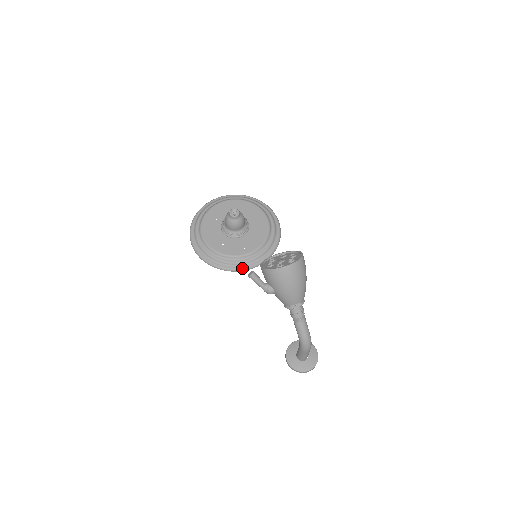
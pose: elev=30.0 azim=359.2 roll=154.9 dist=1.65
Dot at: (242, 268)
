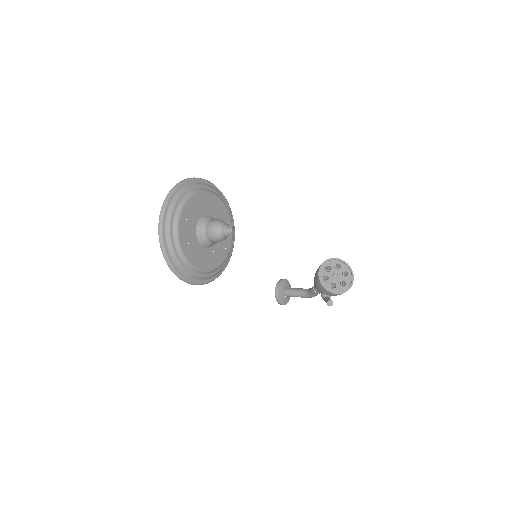
Dot at: (227, 264)
